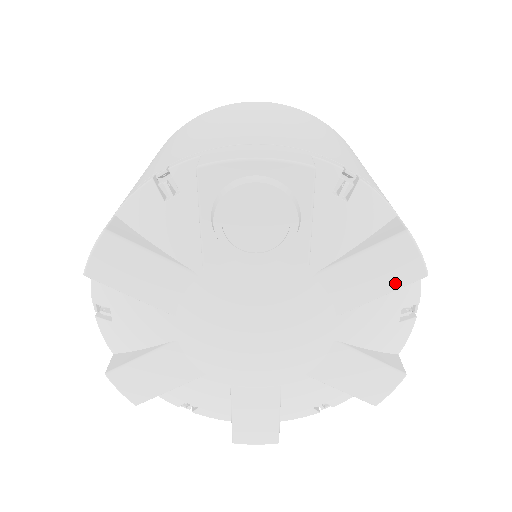
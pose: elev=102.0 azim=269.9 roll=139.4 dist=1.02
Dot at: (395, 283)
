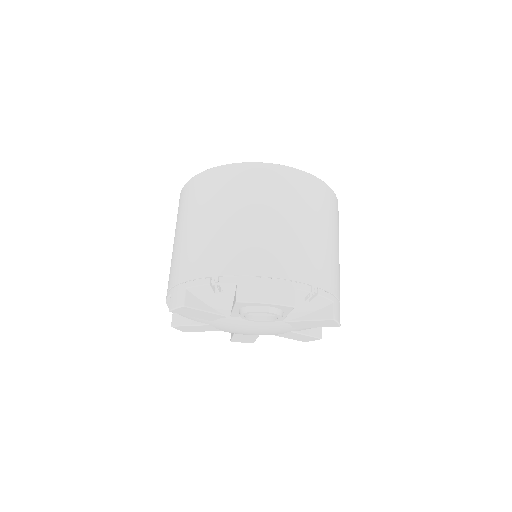
Dot at: (324, 326)
